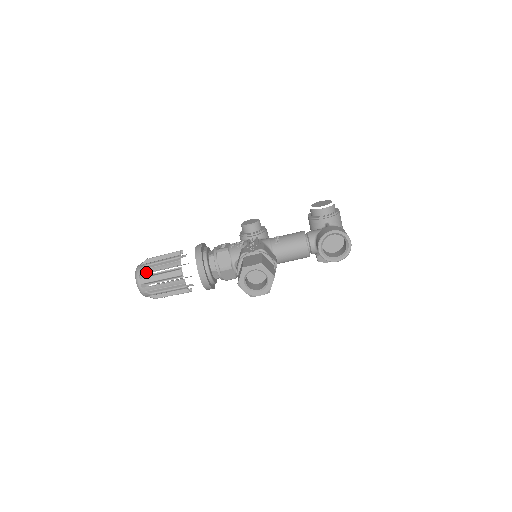
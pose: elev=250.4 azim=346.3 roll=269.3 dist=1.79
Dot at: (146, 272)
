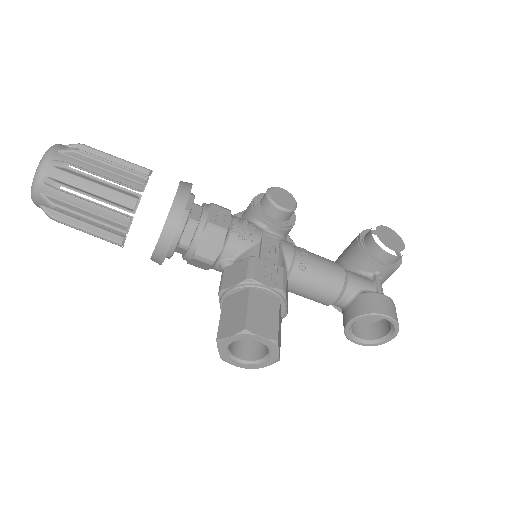
Dot at: (62, 179)
